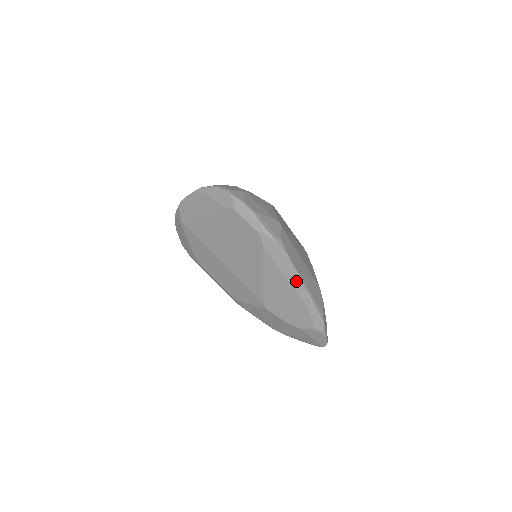
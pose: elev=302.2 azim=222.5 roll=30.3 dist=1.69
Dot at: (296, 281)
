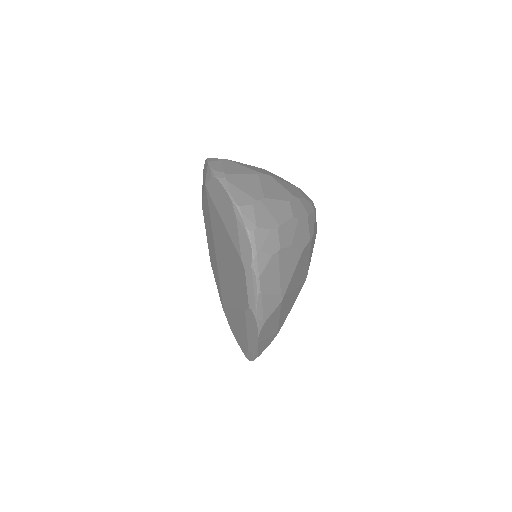
Dot at: (252, 341)
